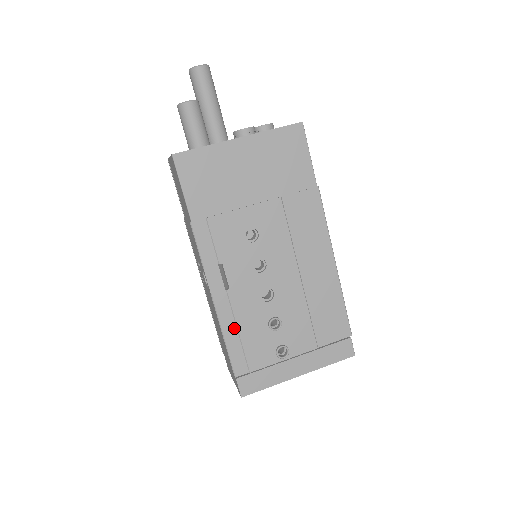
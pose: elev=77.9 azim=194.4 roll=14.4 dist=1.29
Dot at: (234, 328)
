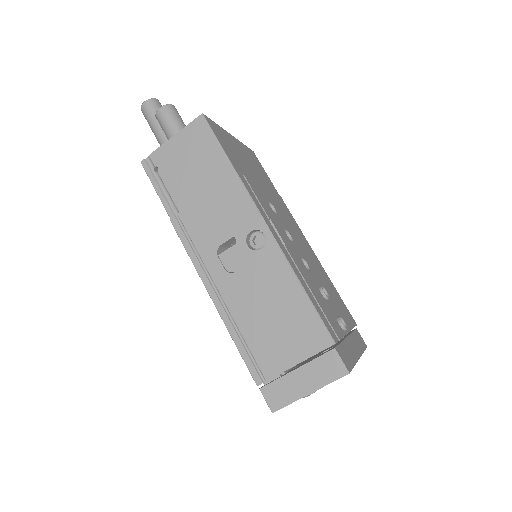
Dot at: (307, 287)
